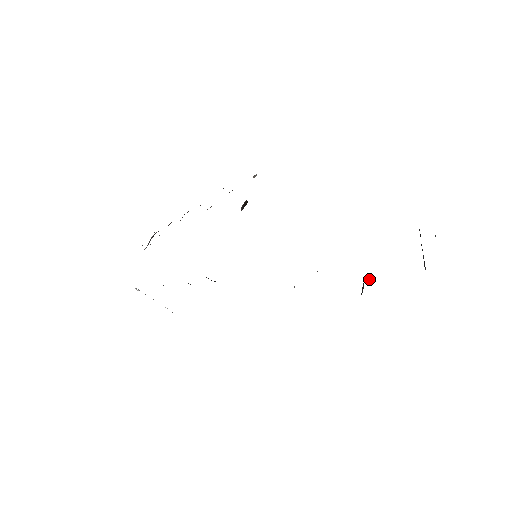
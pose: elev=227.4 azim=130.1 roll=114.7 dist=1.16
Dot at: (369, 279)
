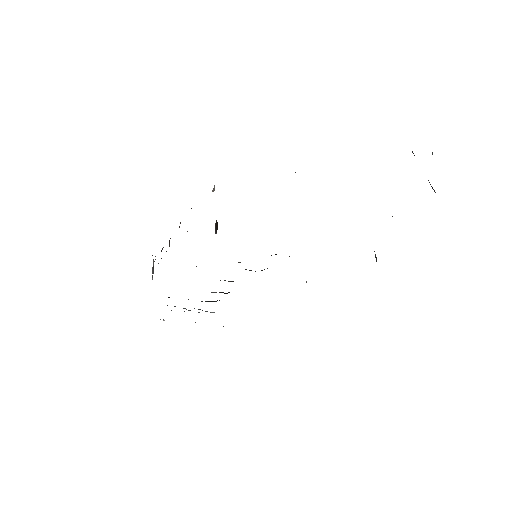
Dot at: occluded
